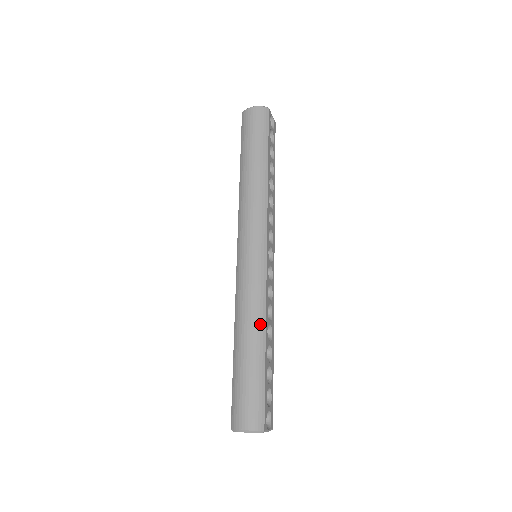
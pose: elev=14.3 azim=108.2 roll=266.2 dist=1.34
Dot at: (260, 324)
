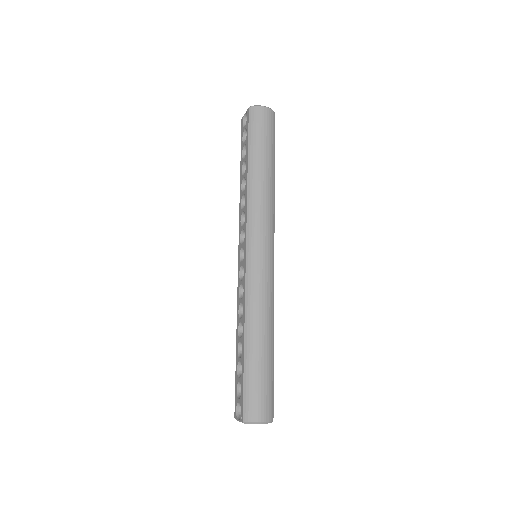
Dot at: (271, 324)
